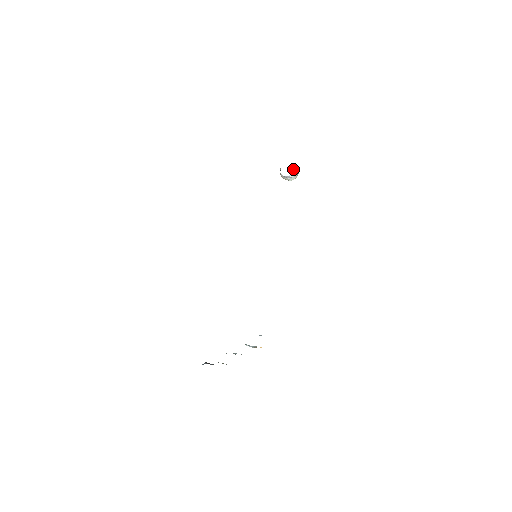
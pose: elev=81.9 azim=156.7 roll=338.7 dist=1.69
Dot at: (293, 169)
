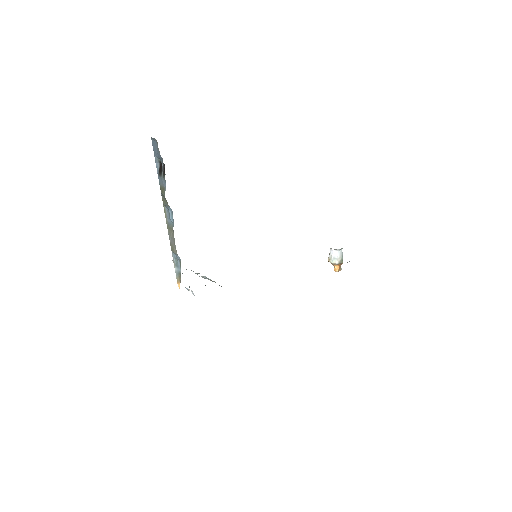
Dot at: (341, 250)
